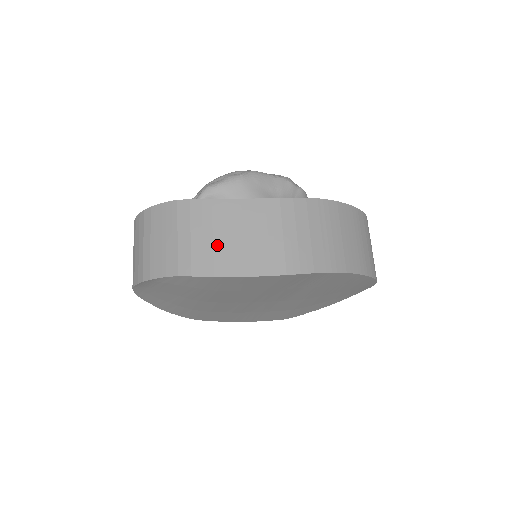
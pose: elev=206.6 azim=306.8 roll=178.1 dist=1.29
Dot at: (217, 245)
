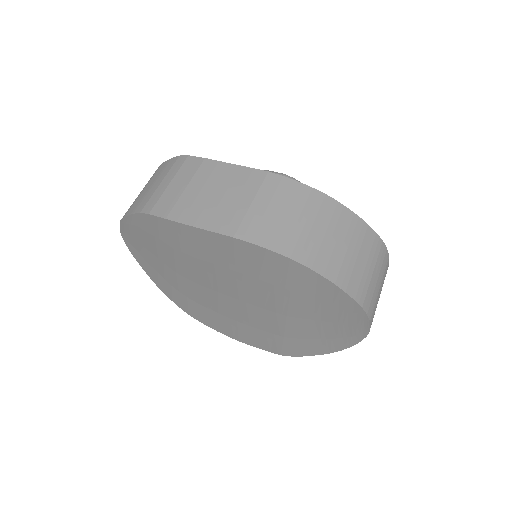
Dot at: (186, 194)
